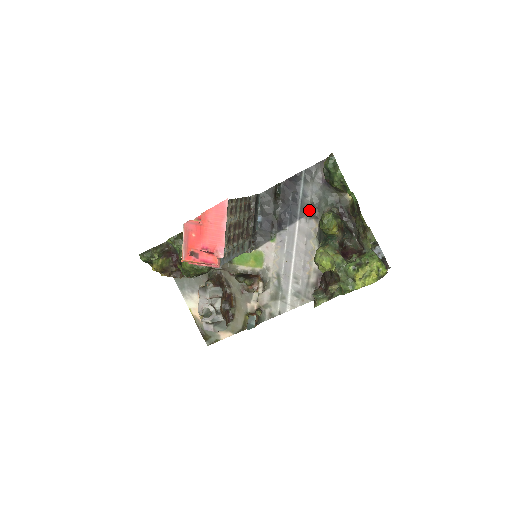
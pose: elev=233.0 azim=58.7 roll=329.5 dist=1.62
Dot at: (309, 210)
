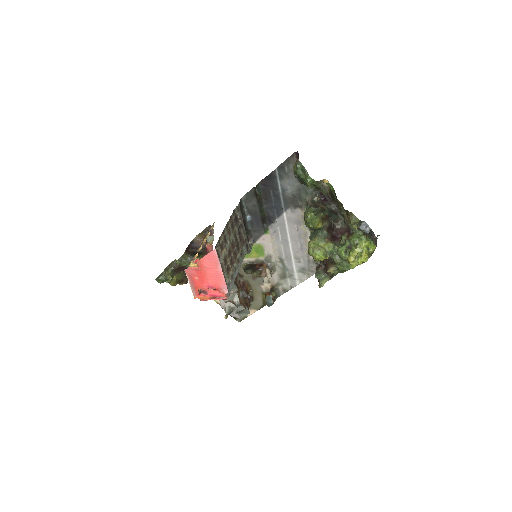
Dot at: (292, 201)
